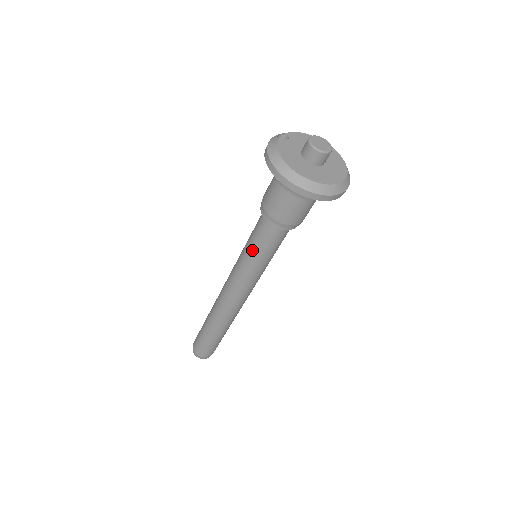
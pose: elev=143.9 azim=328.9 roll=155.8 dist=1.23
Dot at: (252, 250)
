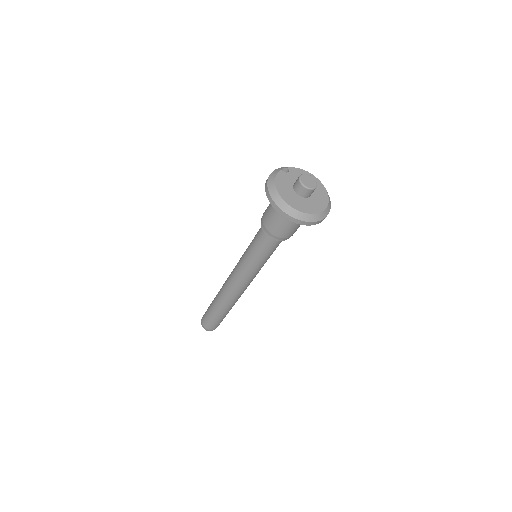
Dot at: (251, 250)
